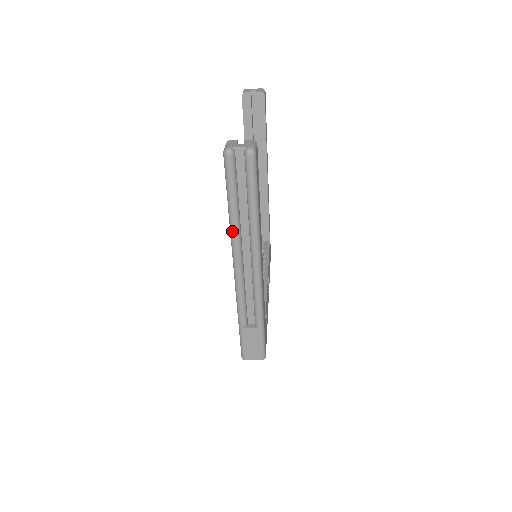
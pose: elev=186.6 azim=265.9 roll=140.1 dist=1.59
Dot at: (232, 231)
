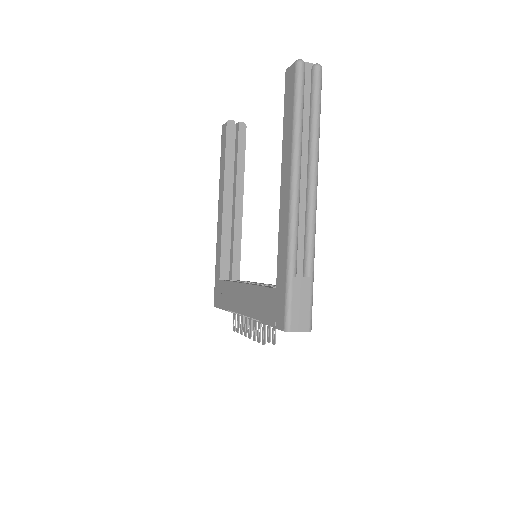
Dot at: (296, 144)
